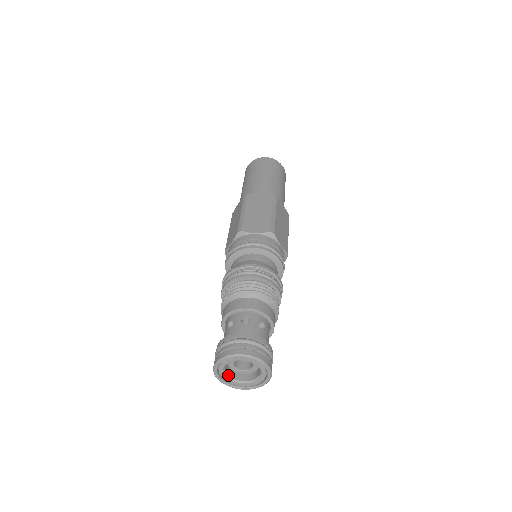
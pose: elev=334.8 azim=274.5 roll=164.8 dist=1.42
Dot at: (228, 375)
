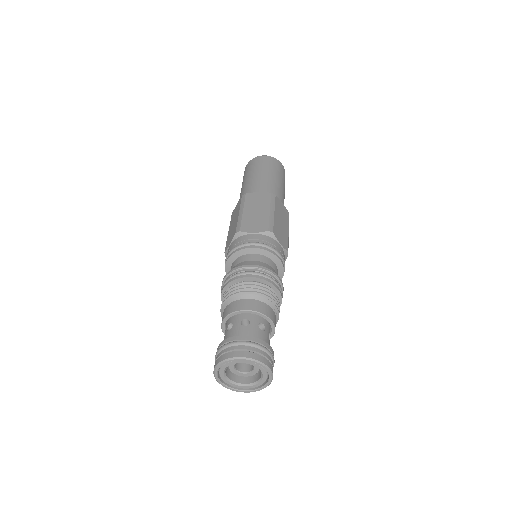
Dot at: (229, 378)
